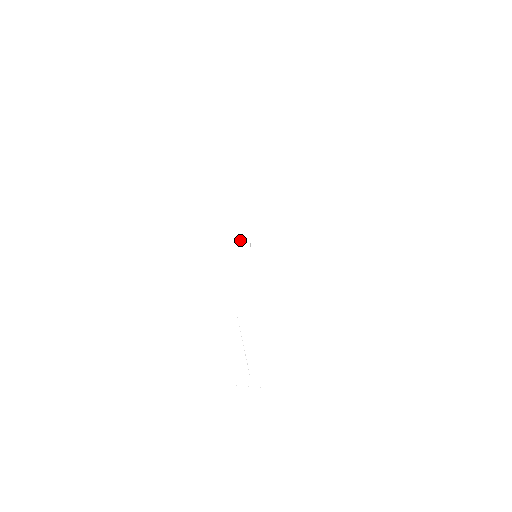
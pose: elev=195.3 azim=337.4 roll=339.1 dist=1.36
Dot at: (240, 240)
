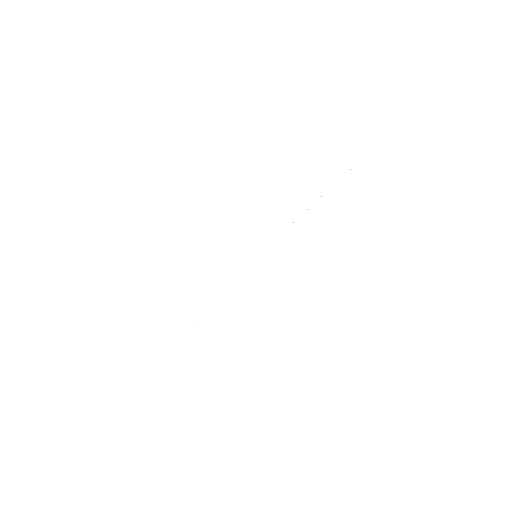
Dot at: (256, 239)
